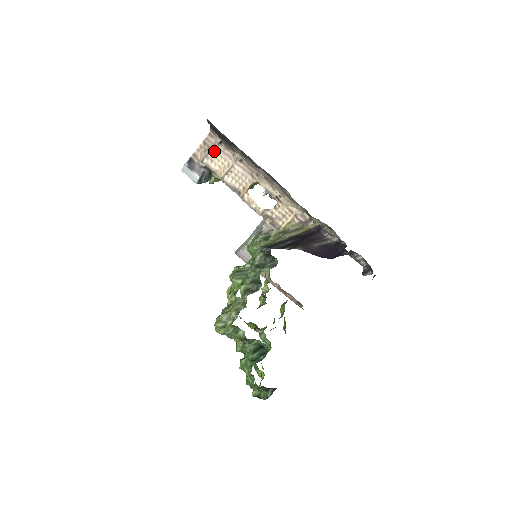
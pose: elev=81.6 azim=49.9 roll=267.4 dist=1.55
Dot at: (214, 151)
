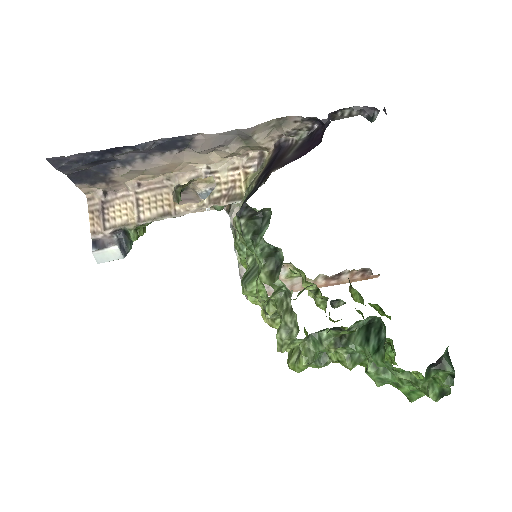
Dot at: (107, 208)
